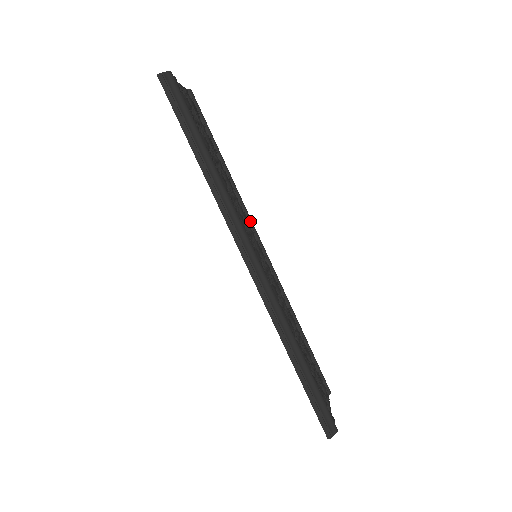
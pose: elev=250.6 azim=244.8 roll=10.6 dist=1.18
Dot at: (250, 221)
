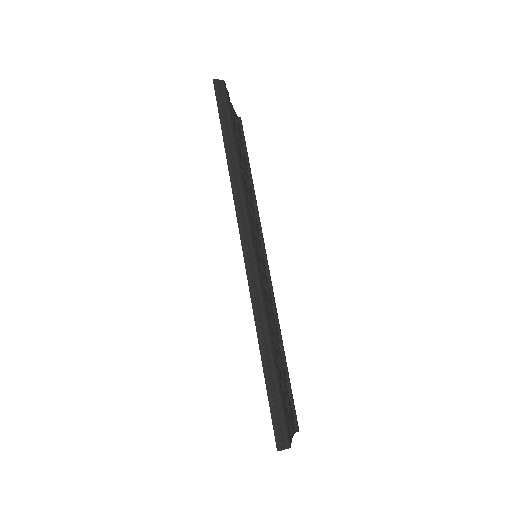
Dot at: (261, 233)
